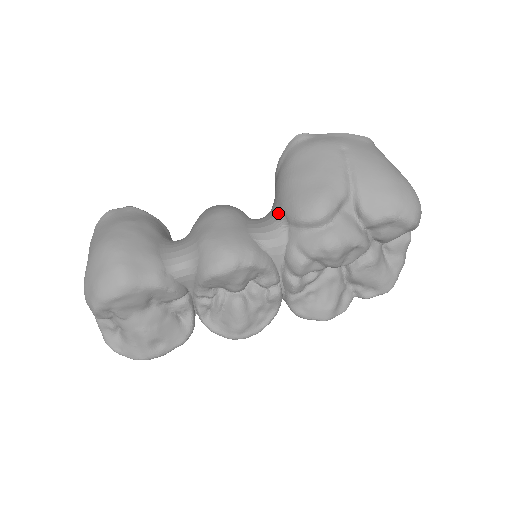
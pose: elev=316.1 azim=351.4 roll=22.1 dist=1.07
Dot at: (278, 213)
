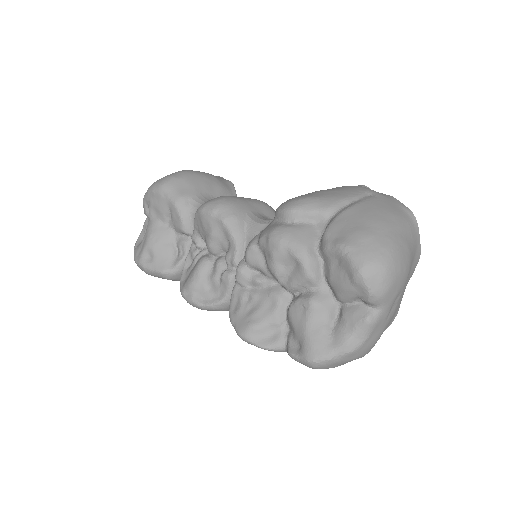
Dot at: occluded
